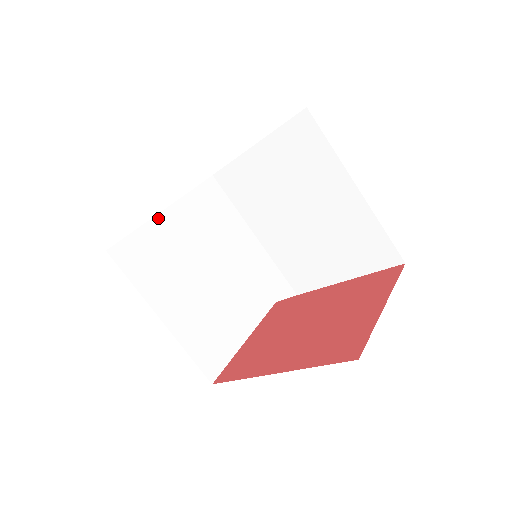
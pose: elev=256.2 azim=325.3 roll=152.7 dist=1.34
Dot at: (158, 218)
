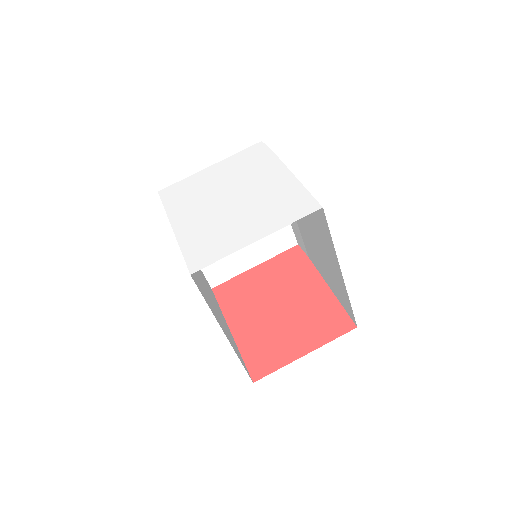
Dot at: occluded
